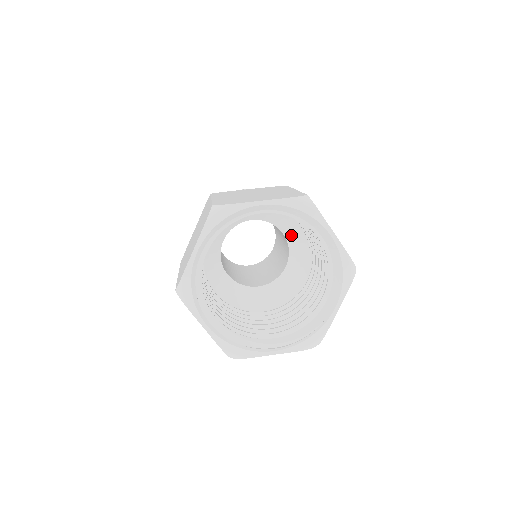
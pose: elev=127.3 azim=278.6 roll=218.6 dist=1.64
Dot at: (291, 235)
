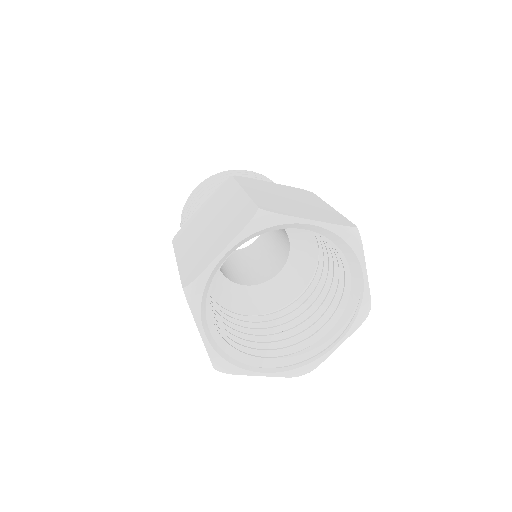
Dot at: occluded
